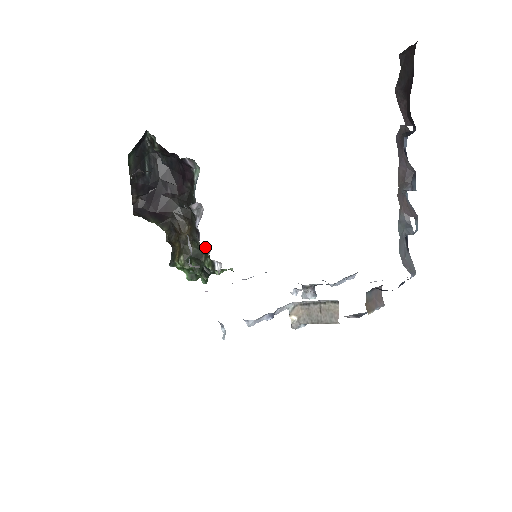
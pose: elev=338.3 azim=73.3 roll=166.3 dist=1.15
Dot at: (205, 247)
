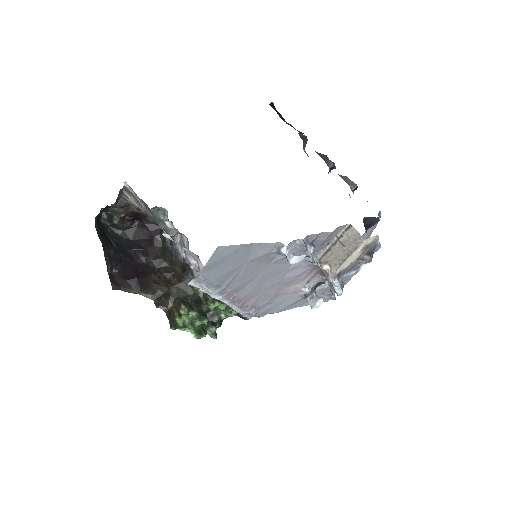
Dot at: occluded
